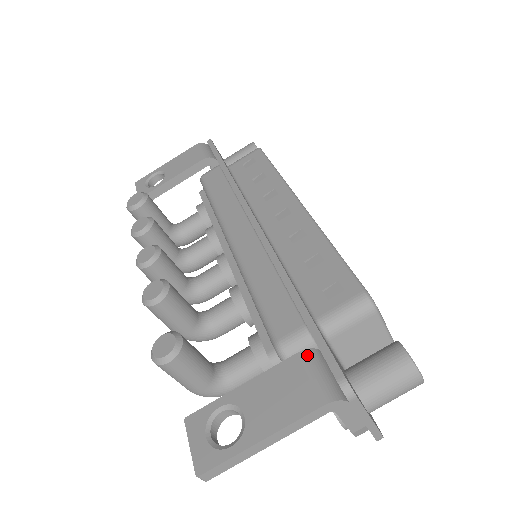
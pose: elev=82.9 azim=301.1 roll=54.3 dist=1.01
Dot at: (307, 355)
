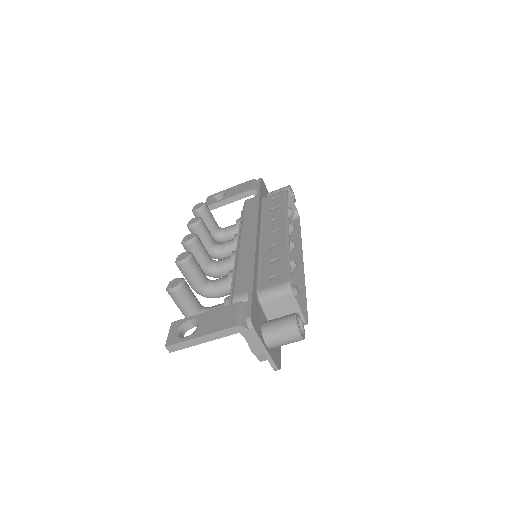
Dot at: (241, 304)
